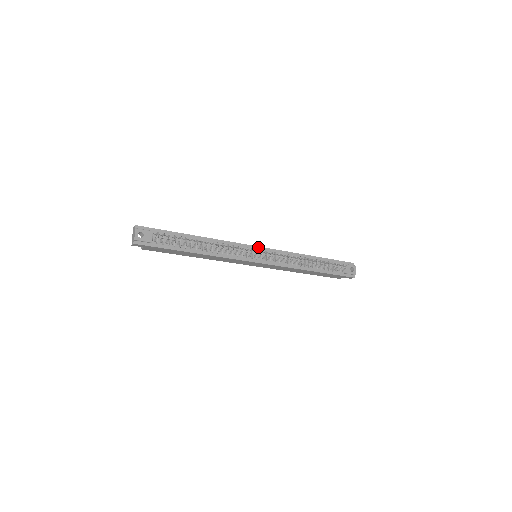
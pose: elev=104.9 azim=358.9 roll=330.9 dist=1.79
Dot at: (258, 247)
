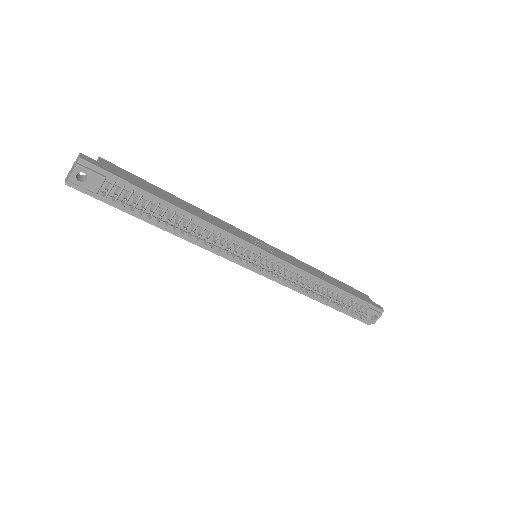
Dot at: (264, 251)
